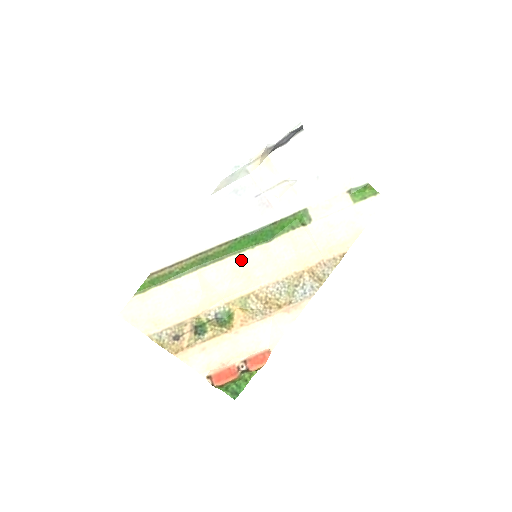
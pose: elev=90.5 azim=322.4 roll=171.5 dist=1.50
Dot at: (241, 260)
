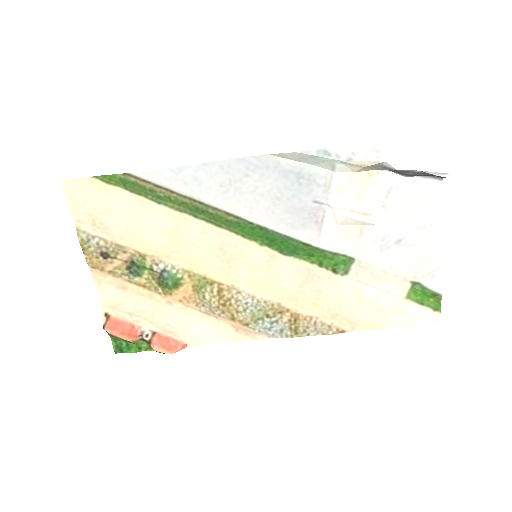
Dot at: (238, 245)
